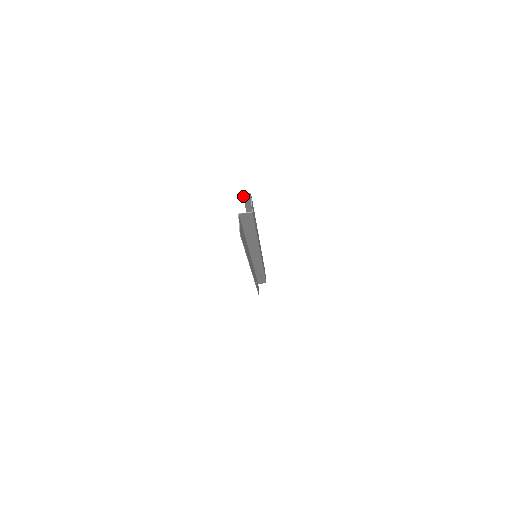
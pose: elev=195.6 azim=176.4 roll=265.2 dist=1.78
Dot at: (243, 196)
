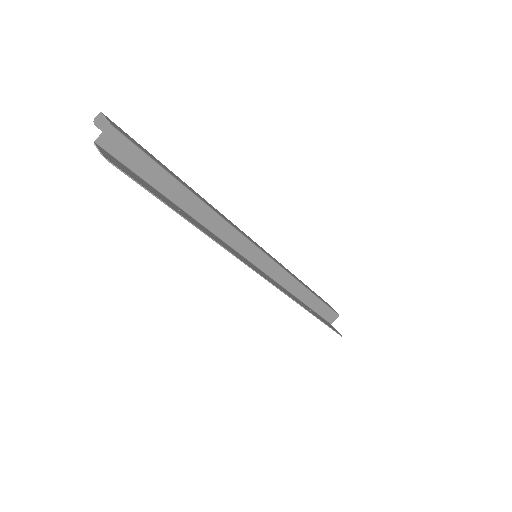
Dot at: (98, 128)
